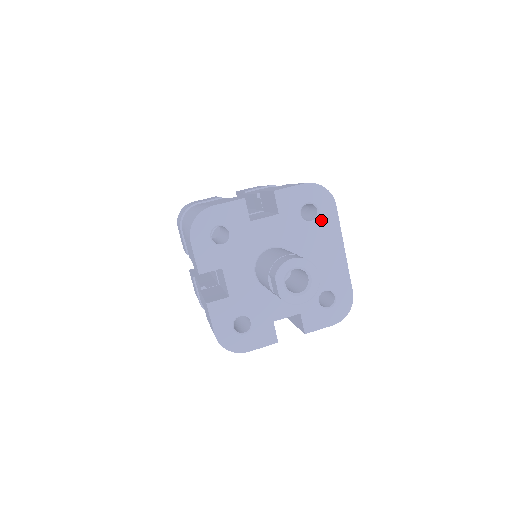
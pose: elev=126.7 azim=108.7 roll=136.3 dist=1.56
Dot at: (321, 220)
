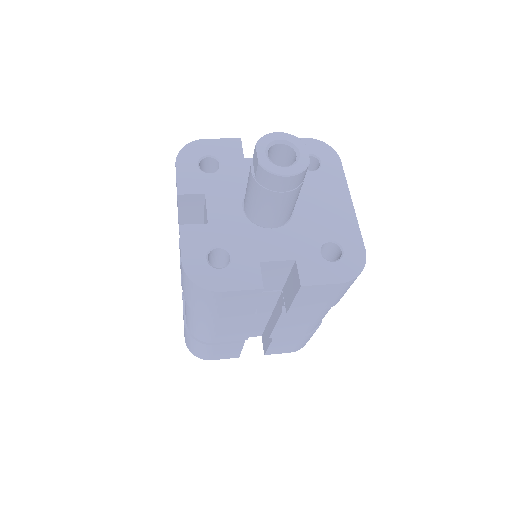
Dot at: (324, 171)
